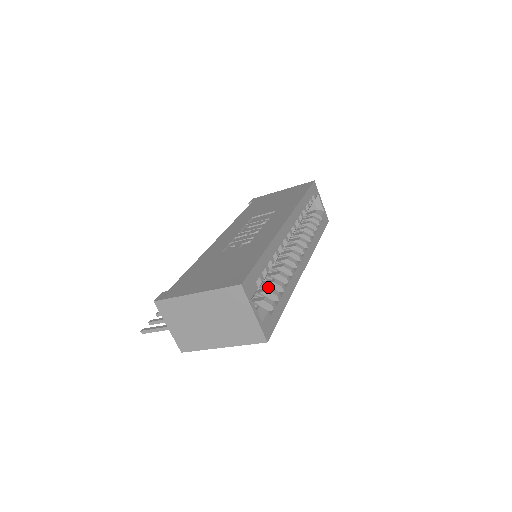
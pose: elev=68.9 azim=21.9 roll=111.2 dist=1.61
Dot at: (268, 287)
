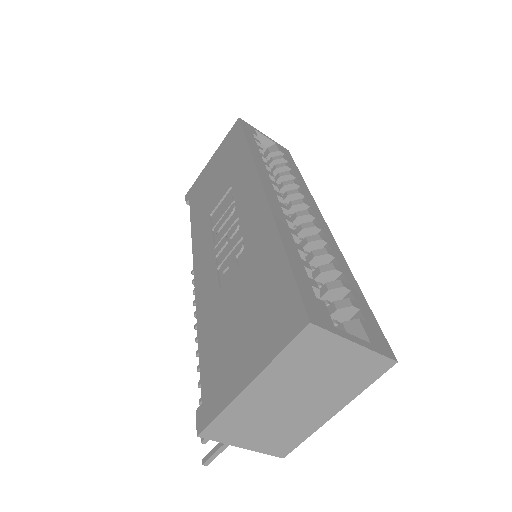
Dot at: (318, 285)
